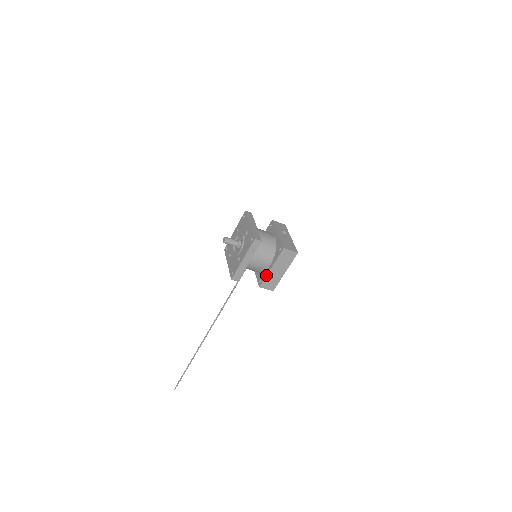
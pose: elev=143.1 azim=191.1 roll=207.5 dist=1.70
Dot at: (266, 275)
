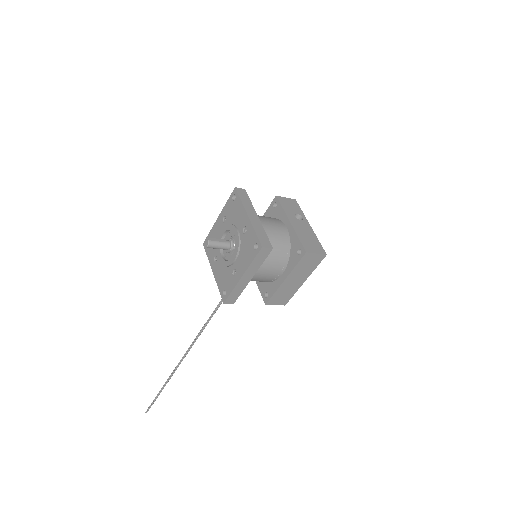
Dot at: (276, 289)
